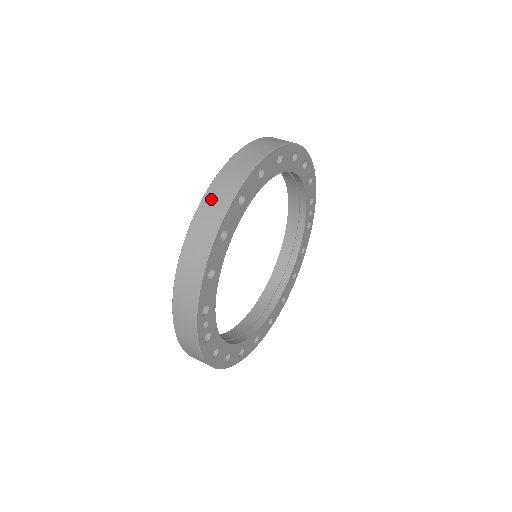
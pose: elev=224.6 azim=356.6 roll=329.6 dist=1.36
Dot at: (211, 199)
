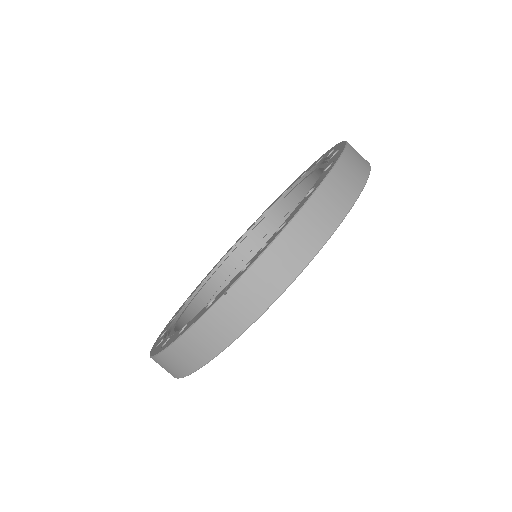
Dot at: (354, 153)
